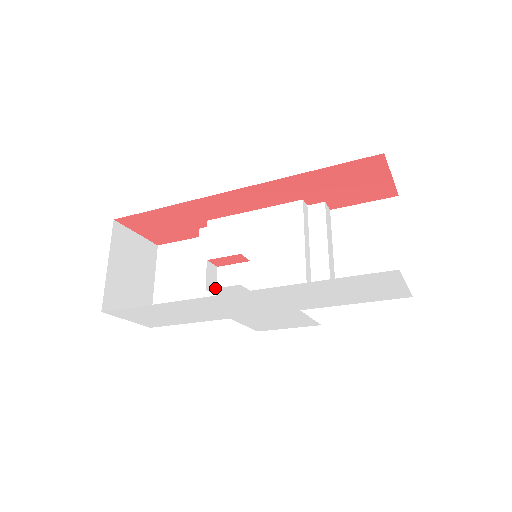
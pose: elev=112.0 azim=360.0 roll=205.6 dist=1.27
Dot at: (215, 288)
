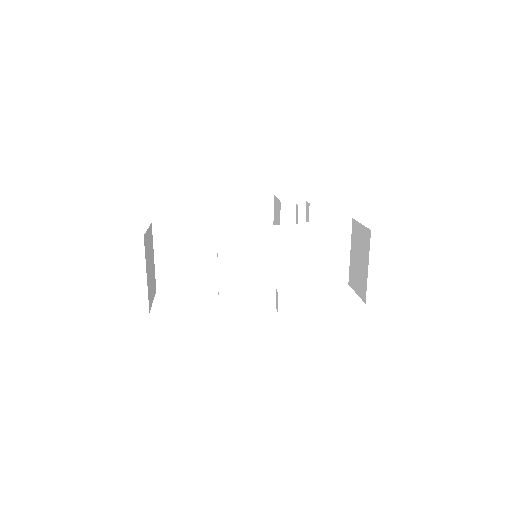
Dot at: occluded
